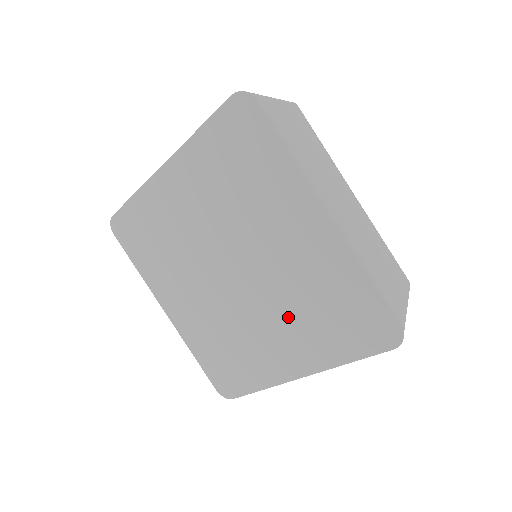
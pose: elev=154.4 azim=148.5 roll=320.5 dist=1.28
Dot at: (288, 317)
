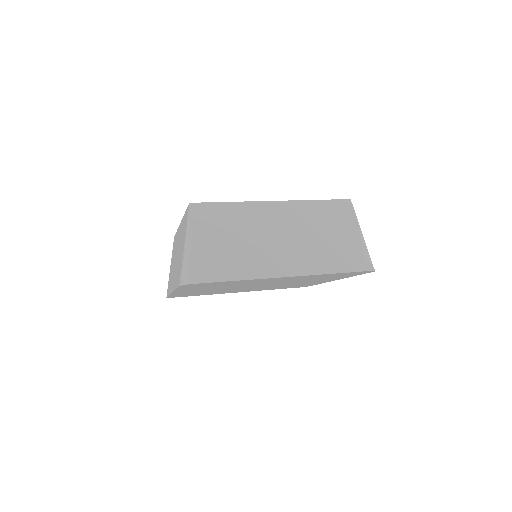
Dot at: occluded
